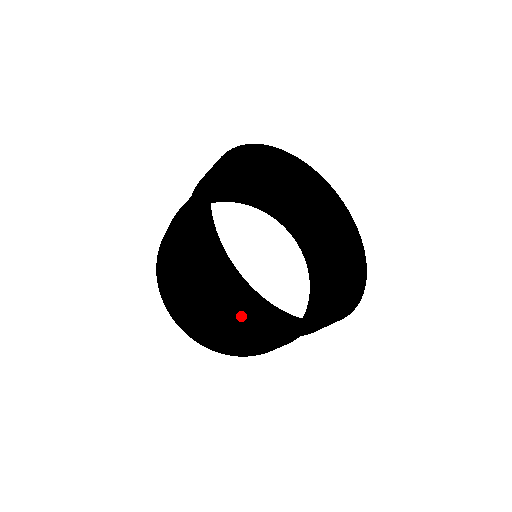
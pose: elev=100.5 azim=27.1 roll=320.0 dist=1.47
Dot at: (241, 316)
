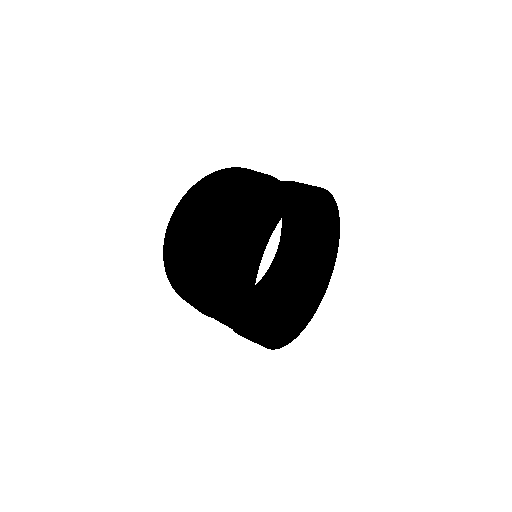
Dot at: (229, 322)
